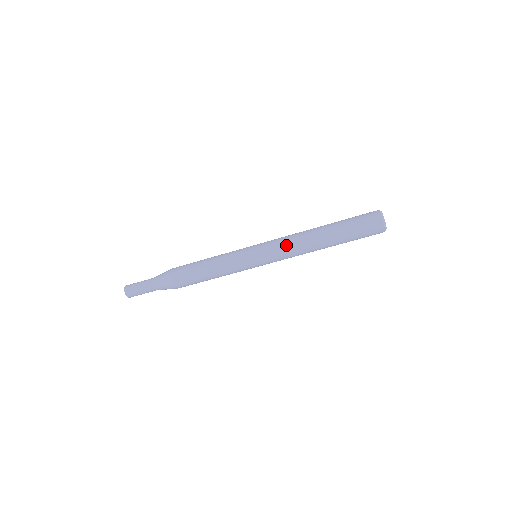
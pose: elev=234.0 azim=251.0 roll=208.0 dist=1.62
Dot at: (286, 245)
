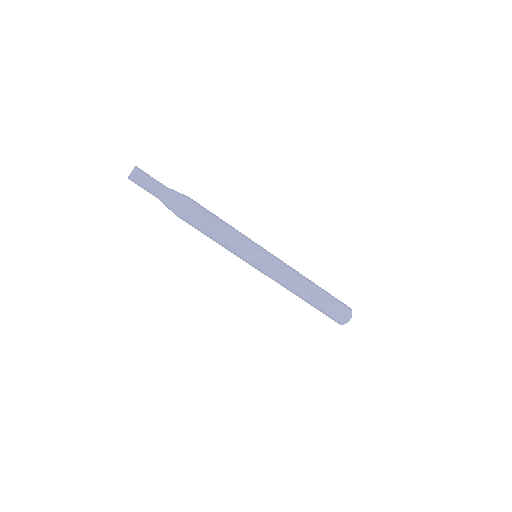
Dot at: (283, 278)
